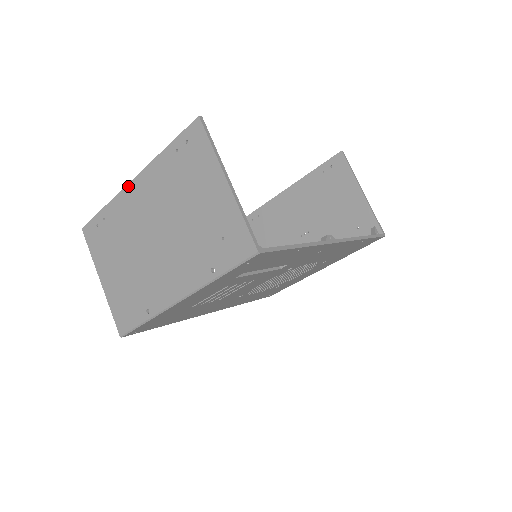
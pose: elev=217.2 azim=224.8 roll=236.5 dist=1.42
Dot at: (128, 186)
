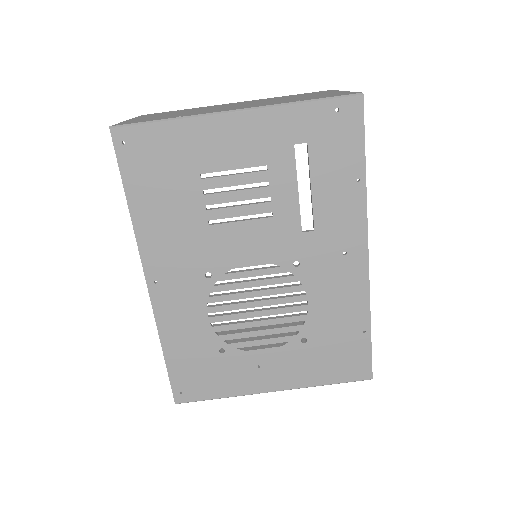
Dot at: occluded
